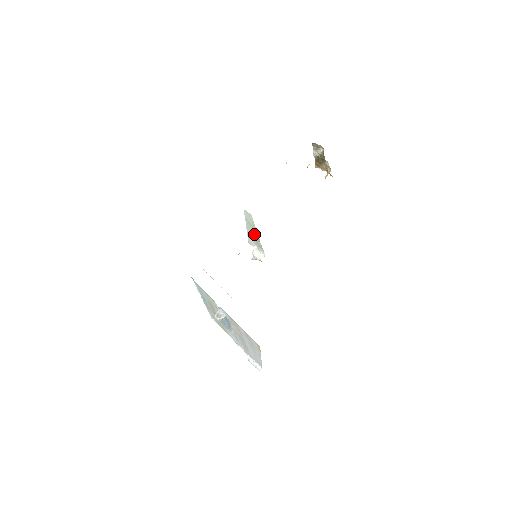
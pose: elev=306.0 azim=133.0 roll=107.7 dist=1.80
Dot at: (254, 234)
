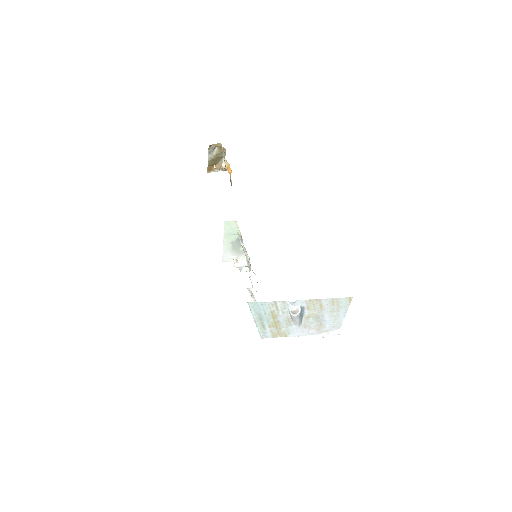
Dot at: (235, 243)
